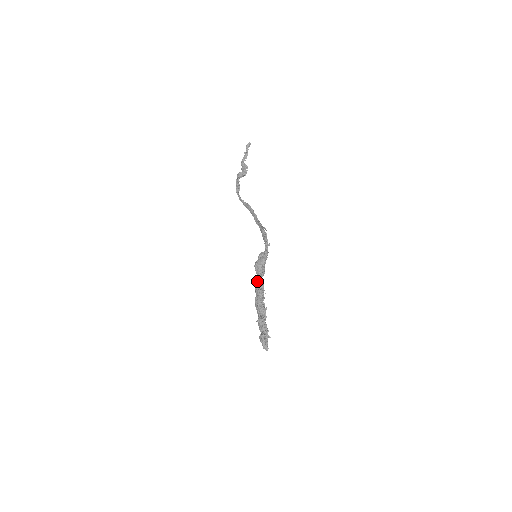
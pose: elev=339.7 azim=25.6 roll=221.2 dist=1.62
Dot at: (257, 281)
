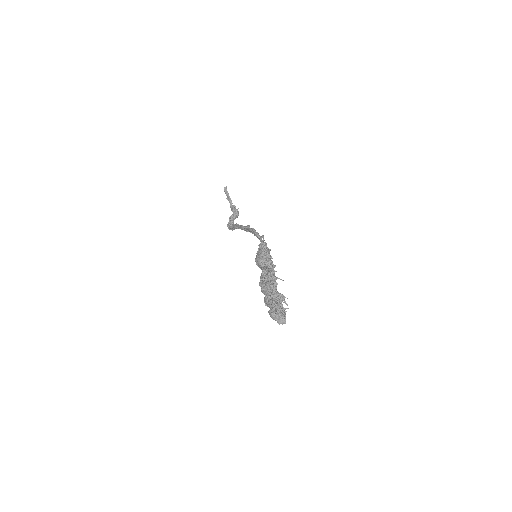
Dot at: occluded
